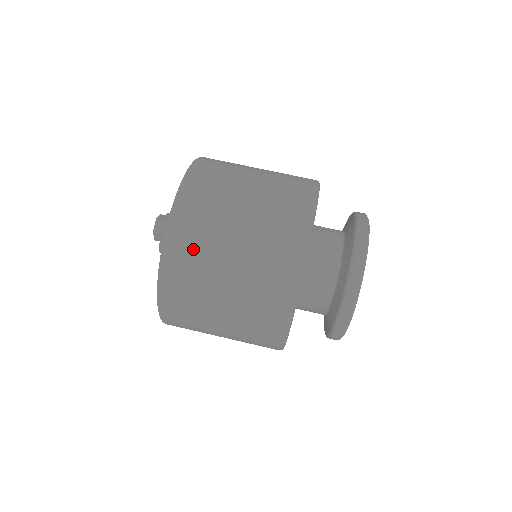
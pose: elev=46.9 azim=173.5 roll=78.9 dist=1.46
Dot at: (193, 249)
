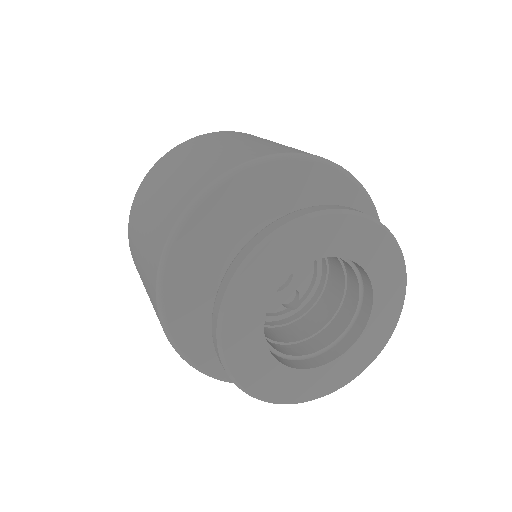
Dot at: (167, 164)
